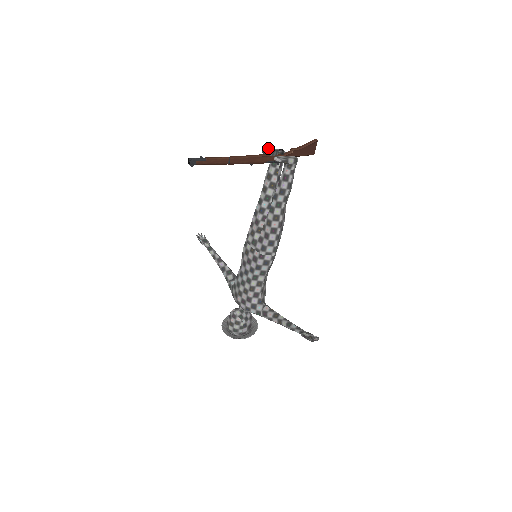
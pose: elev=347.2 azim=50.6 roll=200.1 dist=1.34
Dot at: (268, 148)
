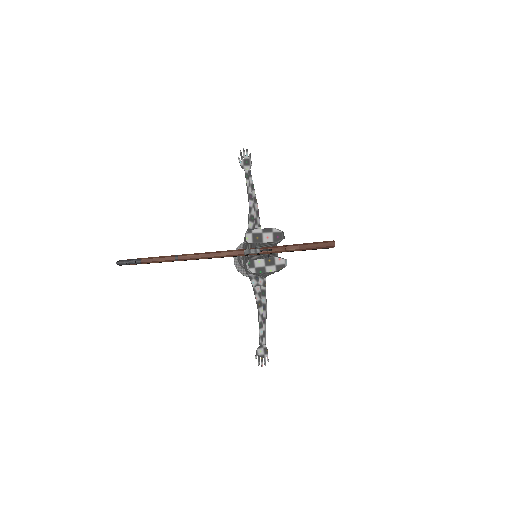
Dot at: (259, 229)
